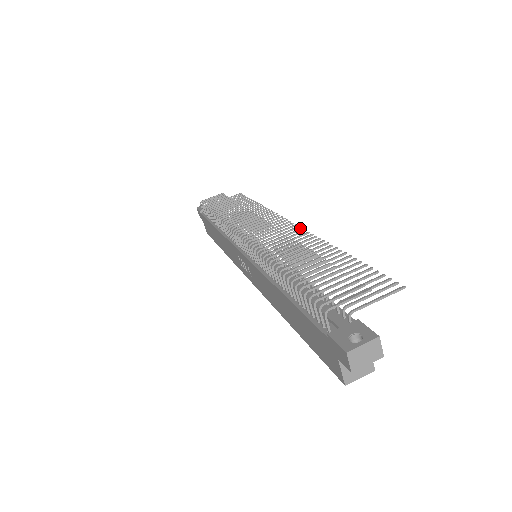
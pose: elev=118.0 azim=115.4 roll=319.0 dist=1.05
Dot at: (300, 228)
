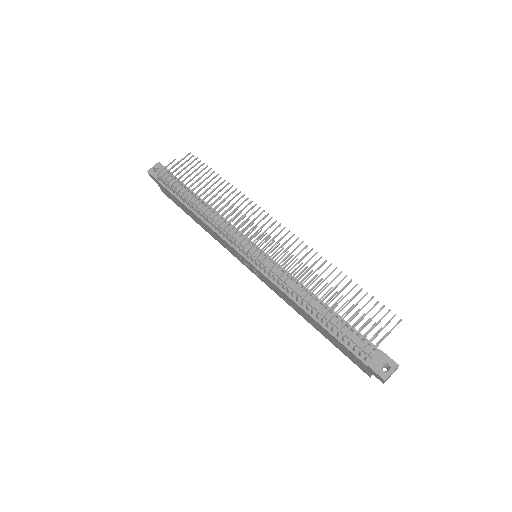
Dot at: (292, 235)
